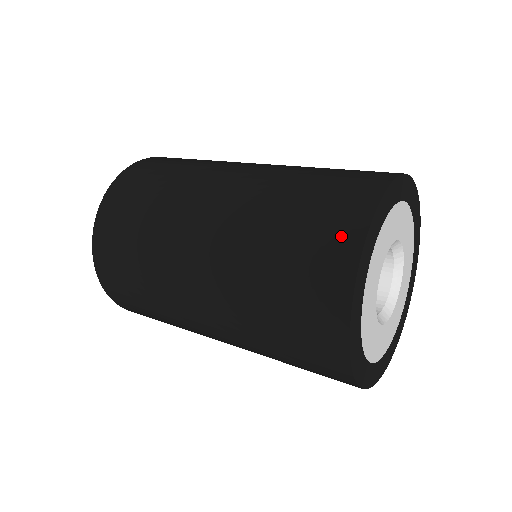
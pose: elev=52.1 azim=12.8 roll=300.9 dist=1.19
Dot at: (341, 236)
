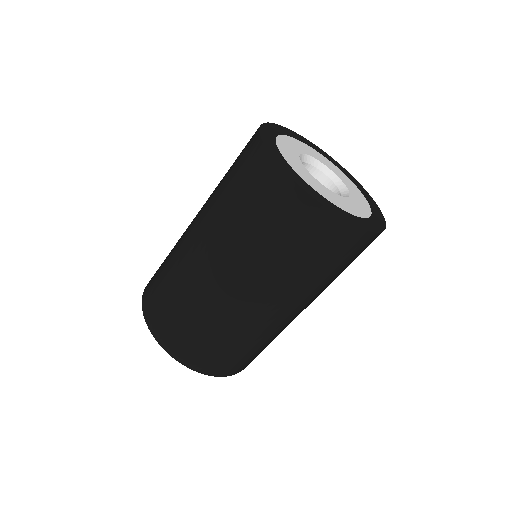
Dot at: occluded
